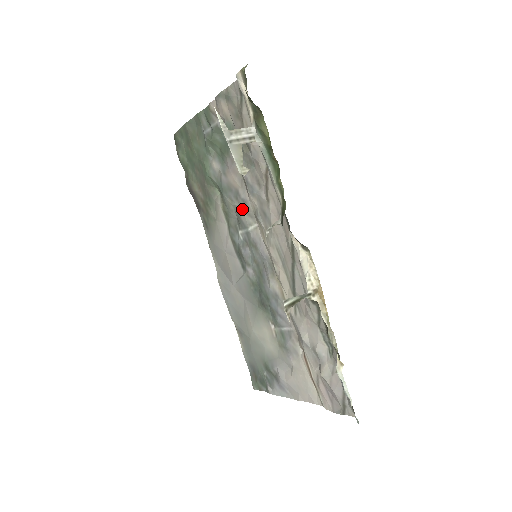
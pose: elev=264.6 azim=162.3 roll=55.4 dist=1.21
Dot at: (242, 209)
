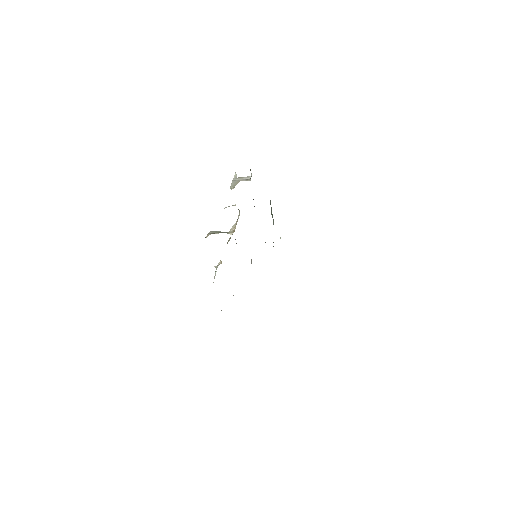
Dot at: occluded
